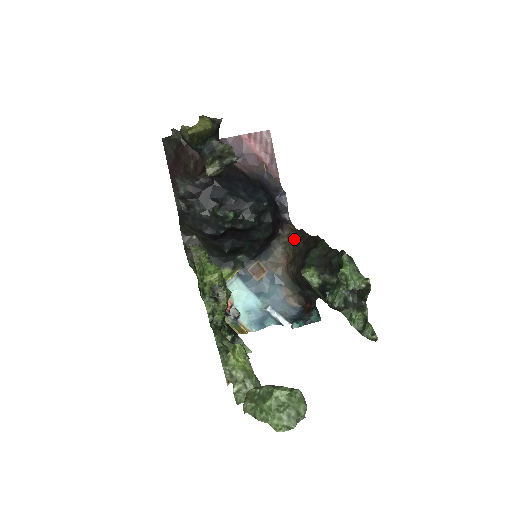
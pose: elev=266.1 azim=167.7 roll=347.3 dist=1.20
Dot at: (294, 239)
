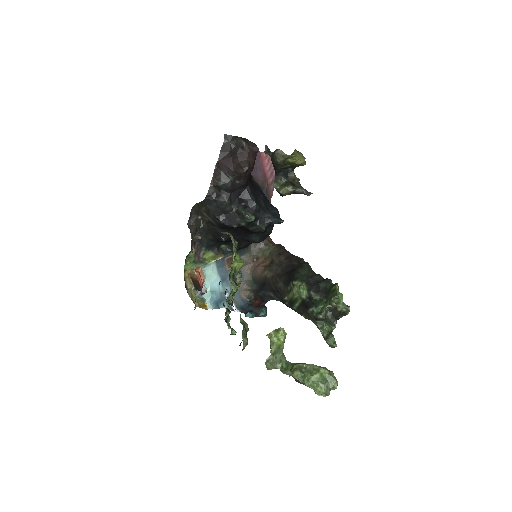
Dot at: (276, 251)
